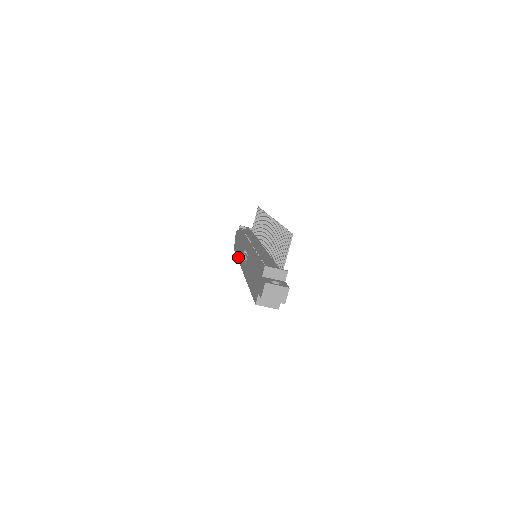
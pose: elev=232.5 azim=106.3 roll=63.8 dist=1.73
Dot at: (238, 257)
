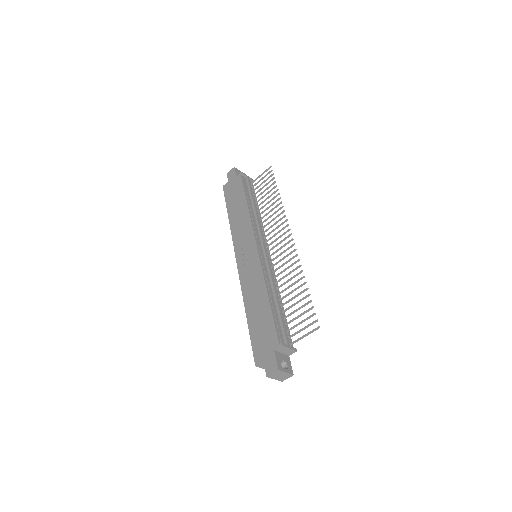
Dot at: (231, 225)
